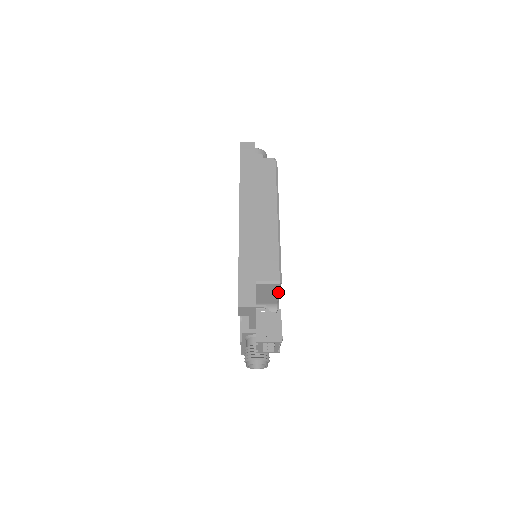
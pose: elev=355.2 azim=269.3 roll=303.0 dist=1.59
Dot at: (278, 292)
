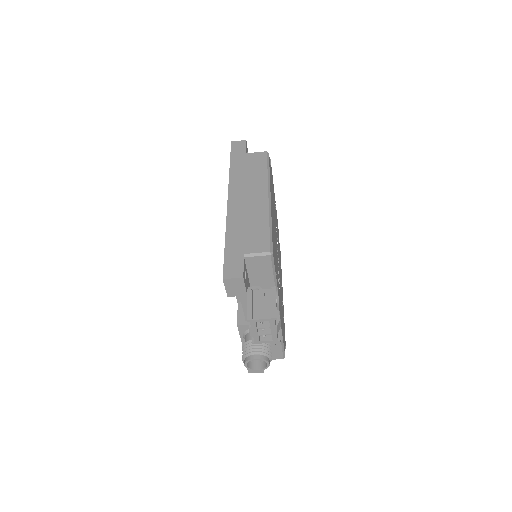
Dot at: (272, 270)
